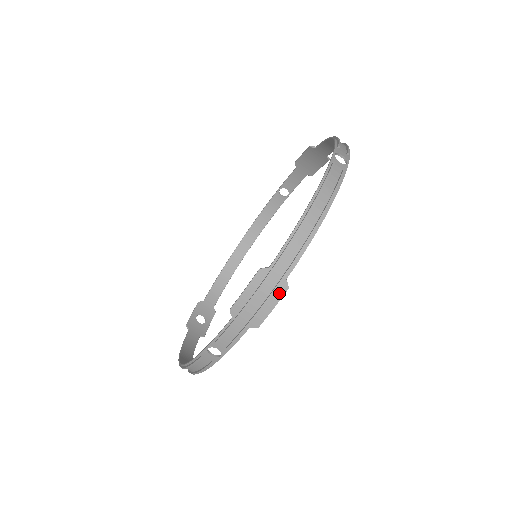
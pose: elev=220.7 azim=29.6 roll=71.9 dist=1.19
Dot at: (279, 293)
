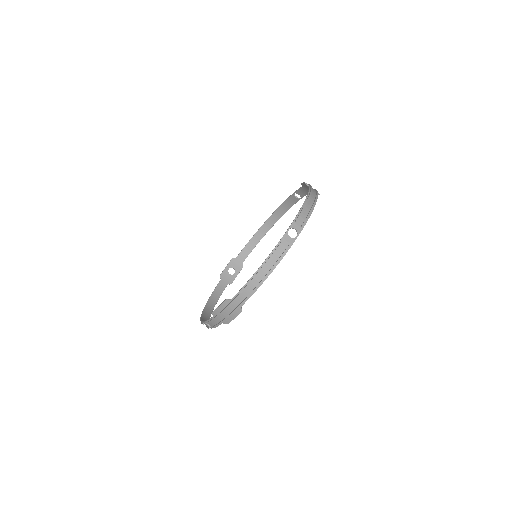
Dot at: (237, 313)
